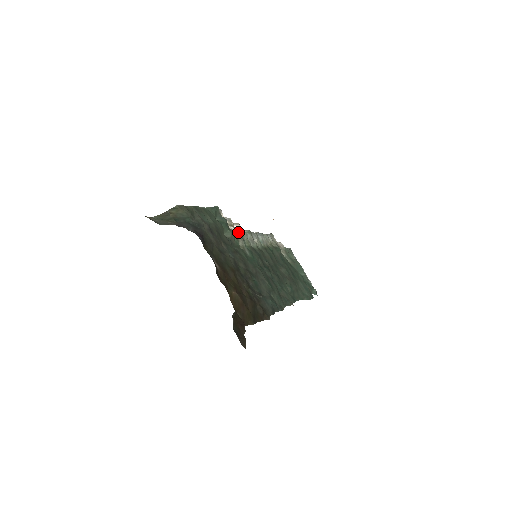
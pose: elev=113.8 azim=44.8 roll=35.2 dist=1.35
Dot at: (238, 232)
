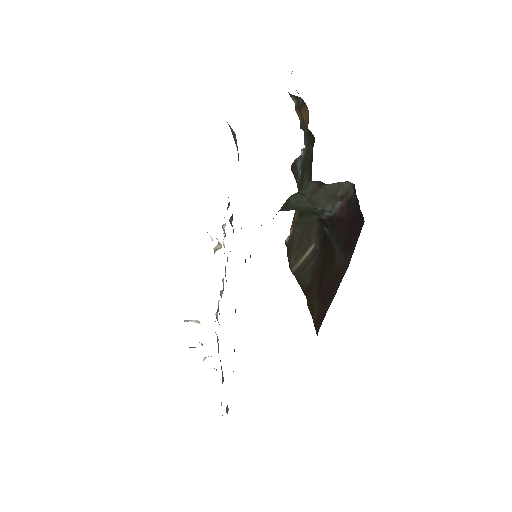
Dot at: occluded
